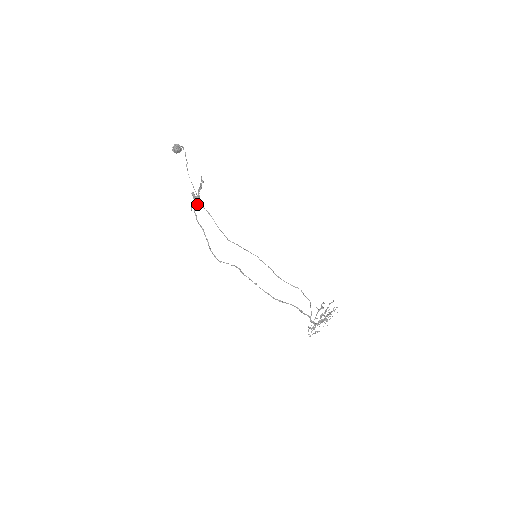
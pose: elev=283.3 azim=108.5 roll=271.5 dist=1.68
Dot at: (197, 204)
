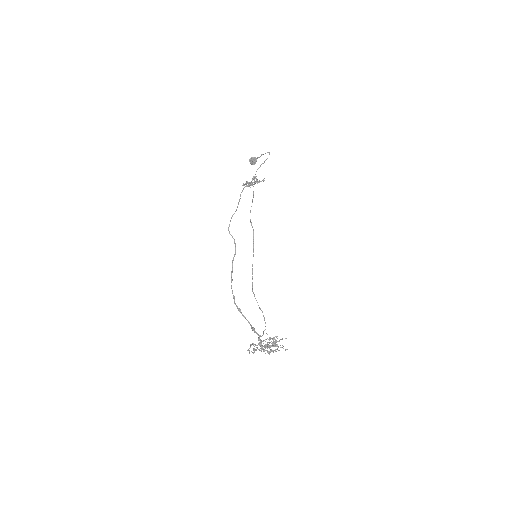
Dot at: occluded
